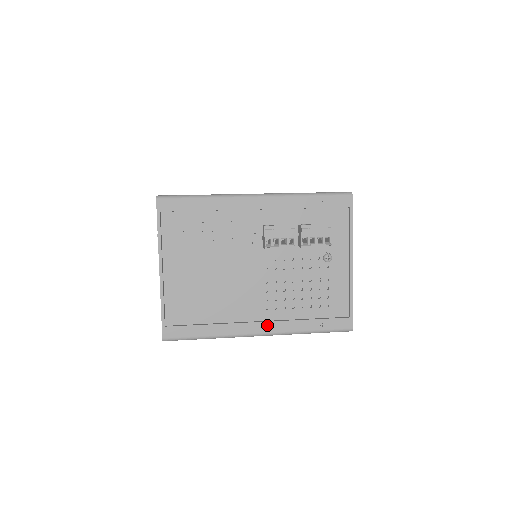
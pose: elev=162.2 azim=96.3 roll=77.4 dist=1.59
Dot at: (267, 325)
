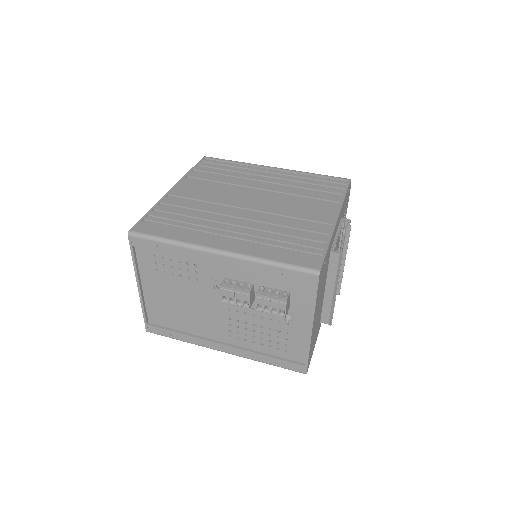
Dot at: (229, 348)
